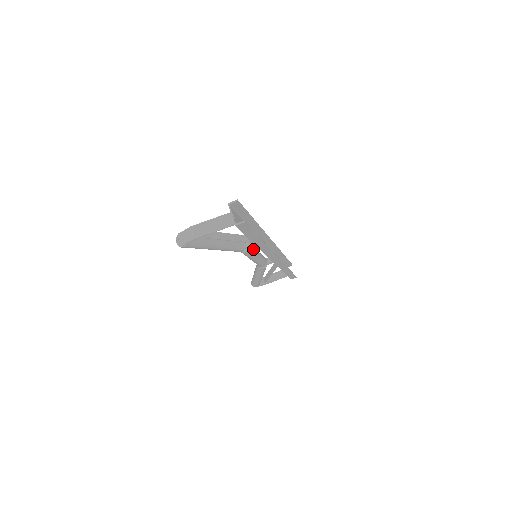
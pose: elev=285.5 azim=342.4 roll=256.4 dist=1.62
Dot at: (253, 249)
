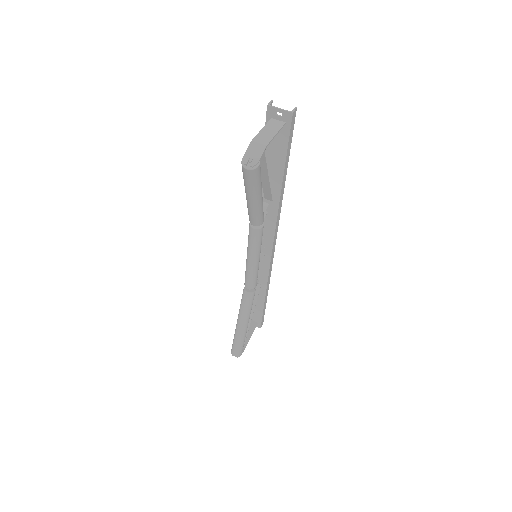
Dot at: occluded
